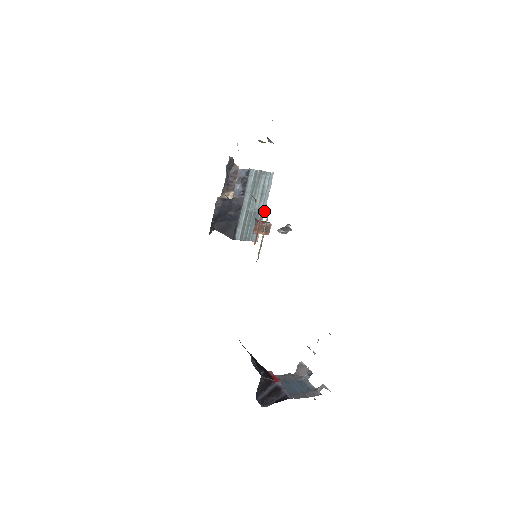
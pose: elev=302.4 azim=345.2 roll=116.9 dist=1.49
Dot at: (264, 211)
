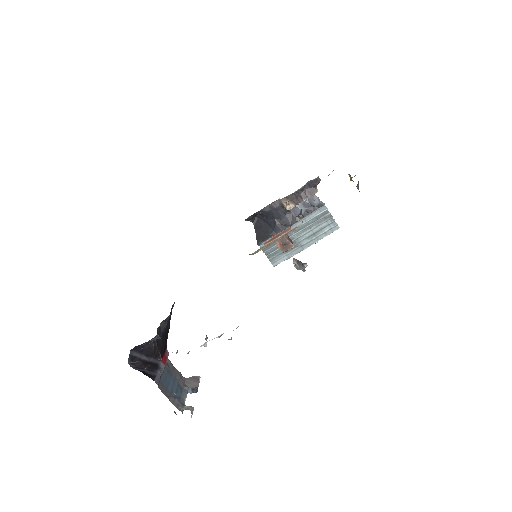
Dot at: (303, 249)
